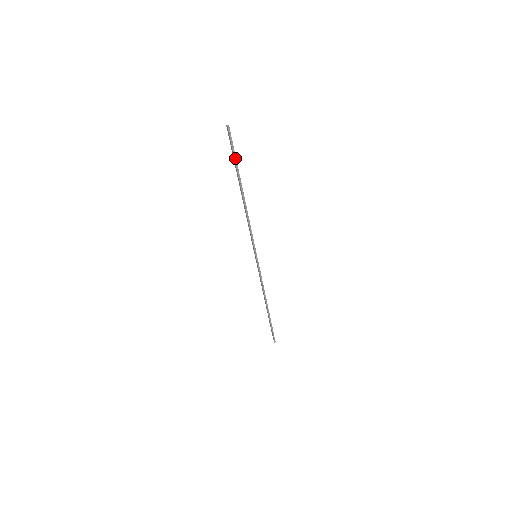
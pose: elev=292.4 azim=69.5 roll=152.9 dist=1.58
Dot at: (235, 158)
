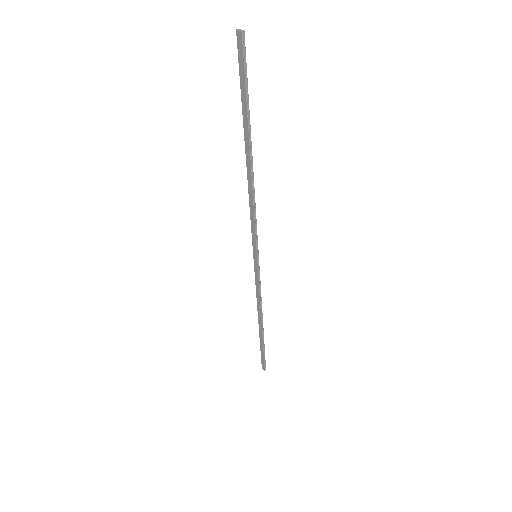
Dot at: (247, 93)
